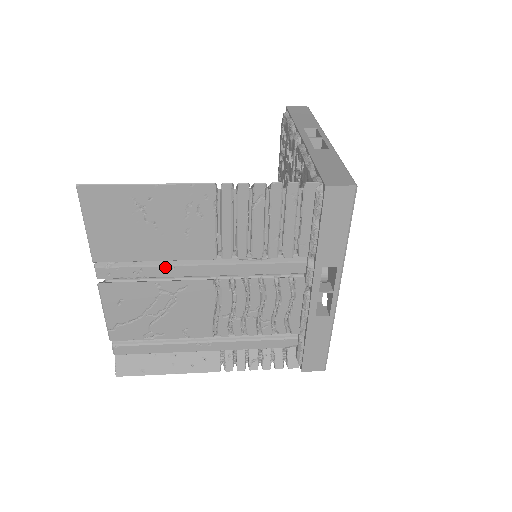
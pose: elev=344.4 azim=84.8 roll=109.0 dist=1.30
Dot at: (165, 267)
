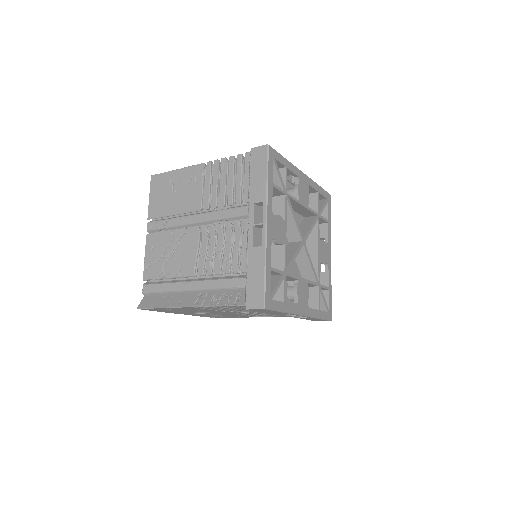
Dot at: (177, 219)
